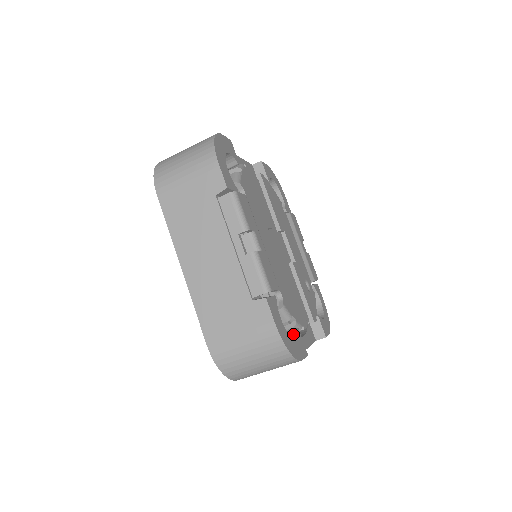
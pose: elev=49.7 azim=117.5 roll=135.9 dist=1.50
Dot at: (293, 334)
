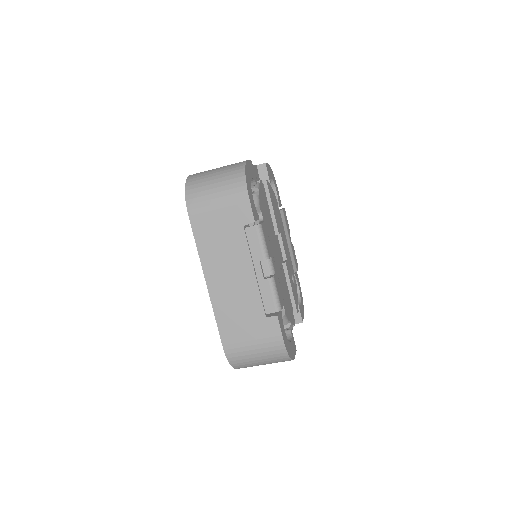
Dot at: (288, 334)
